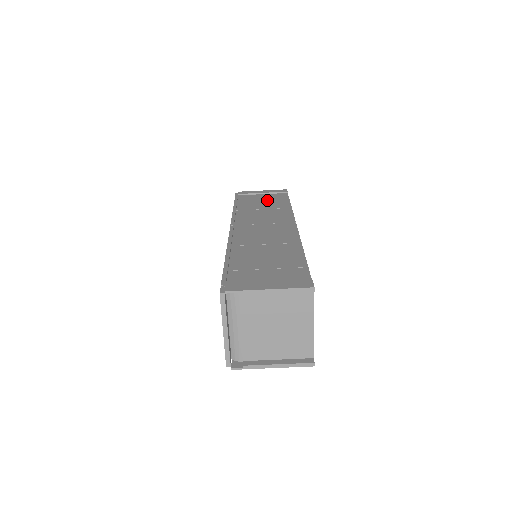
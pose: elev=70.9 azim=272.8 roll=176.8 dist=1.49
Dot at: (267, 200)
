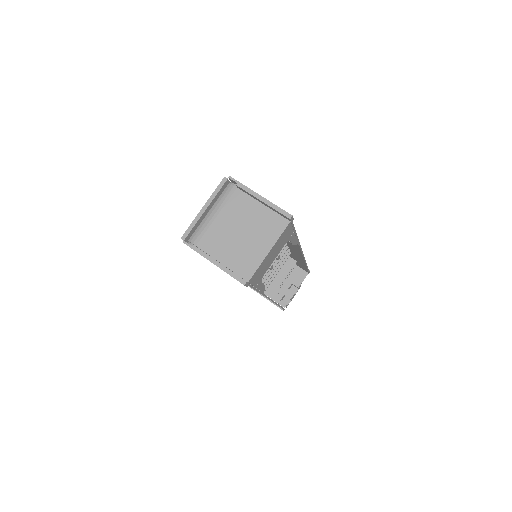
Dot at: occluded
